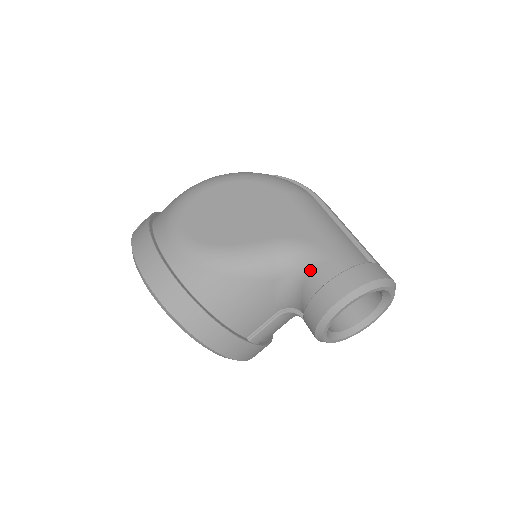
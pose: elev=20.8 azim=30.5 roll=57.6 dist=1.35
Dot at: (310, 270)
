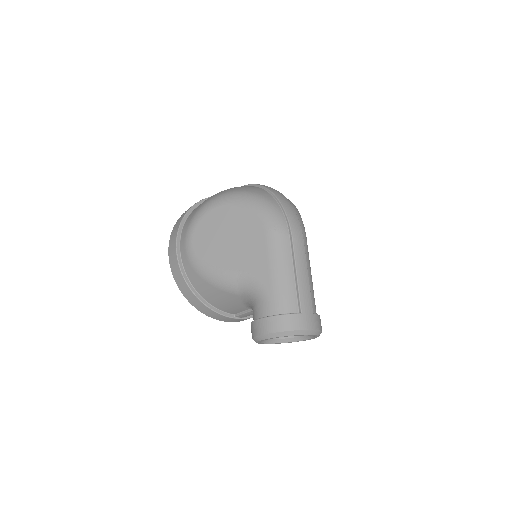
Dot at: (256, 302)
